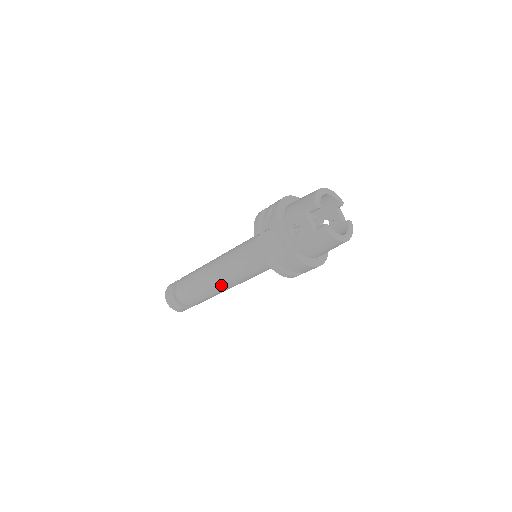
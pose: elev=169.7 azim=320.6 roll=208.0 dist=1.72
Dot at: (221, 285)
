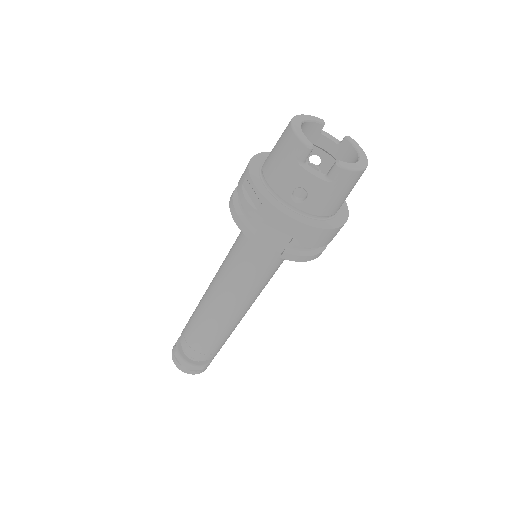
Dot at: (238, 316)
